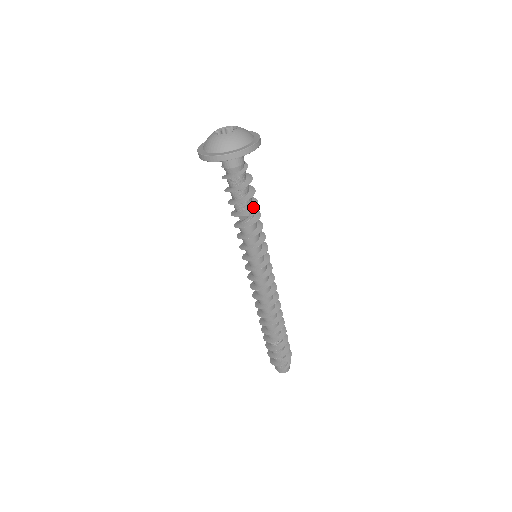
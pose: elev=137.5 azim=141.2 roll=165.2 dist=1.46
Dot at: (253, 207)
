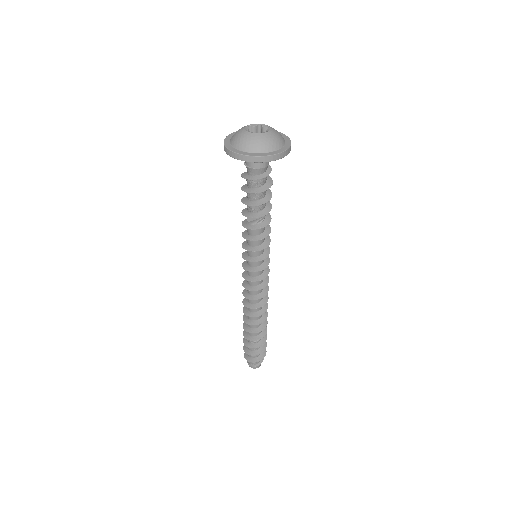
Dot at: (269, 207)
